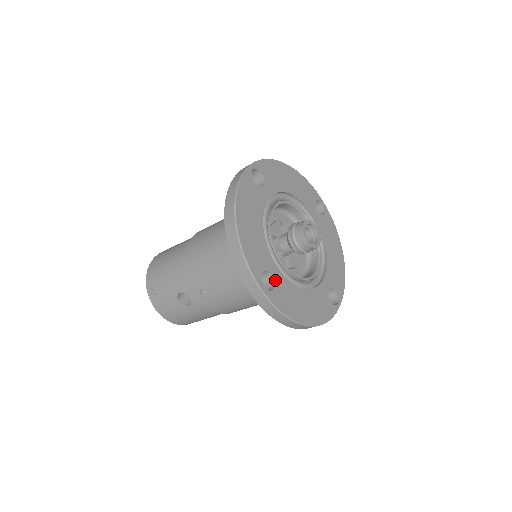
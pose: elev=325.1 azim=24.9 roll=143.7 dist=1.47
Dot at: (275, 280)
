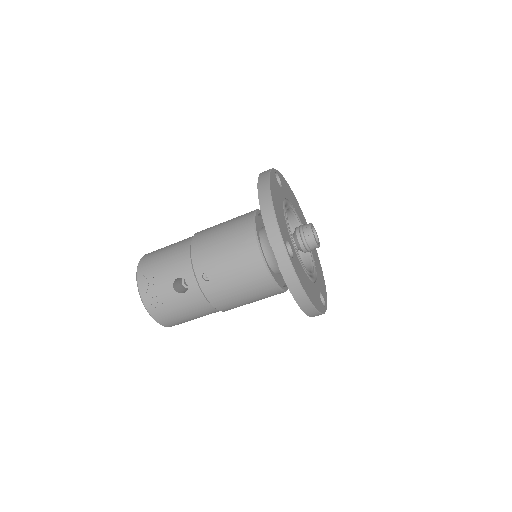
Dot at: (293, 253)
